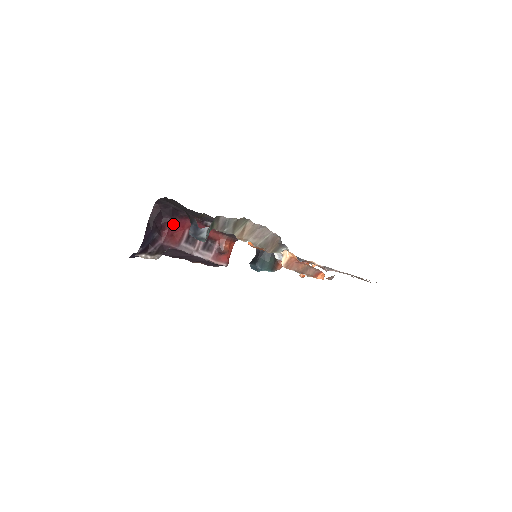
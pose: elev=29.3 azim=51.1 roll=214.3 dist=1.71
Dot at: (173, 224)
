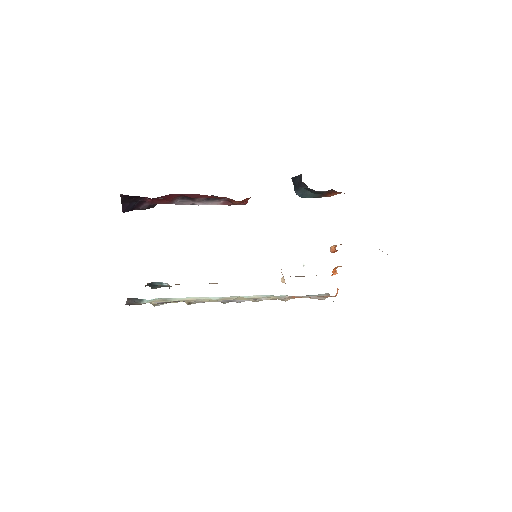
Dot at: (155, 198)
